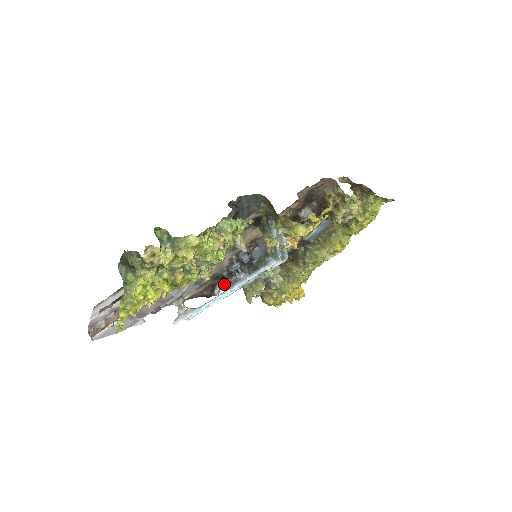
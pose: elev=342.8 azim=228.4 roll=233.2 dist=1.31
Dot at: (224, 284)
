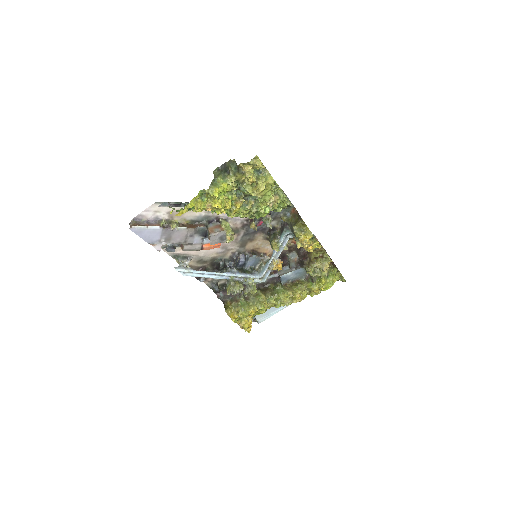
Dot at: (209, 278)
